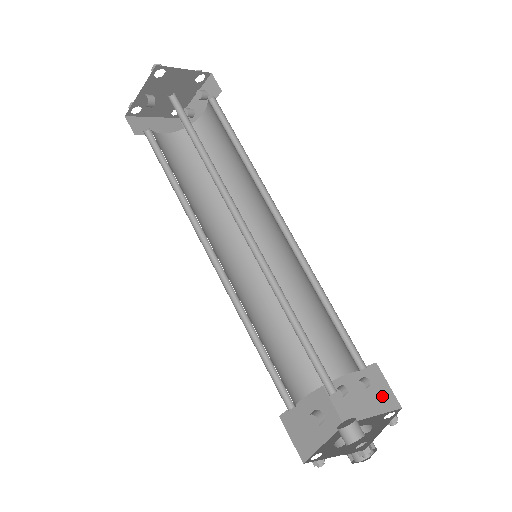
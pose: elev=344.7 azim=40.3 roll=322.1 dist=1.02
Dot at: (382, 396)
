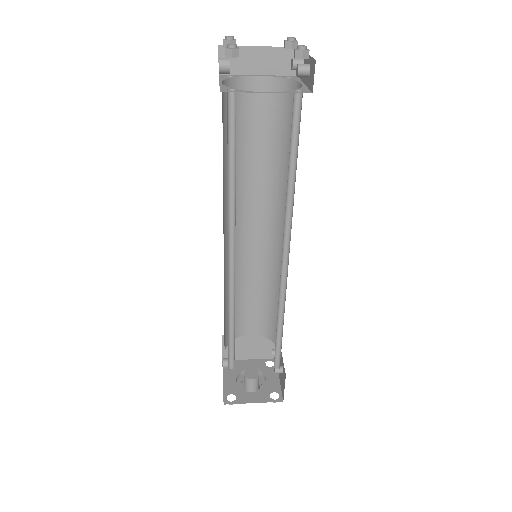
Dot at: (283, 385)
